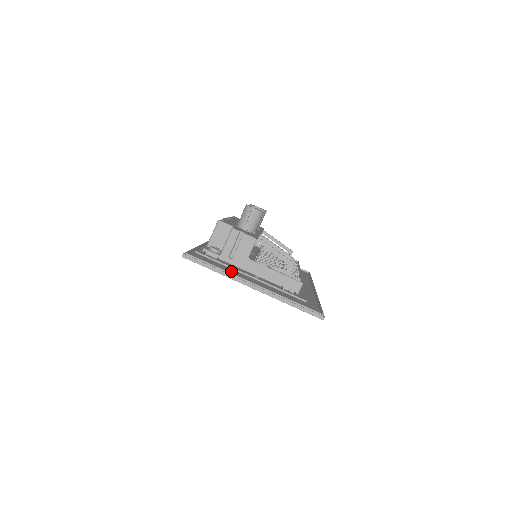
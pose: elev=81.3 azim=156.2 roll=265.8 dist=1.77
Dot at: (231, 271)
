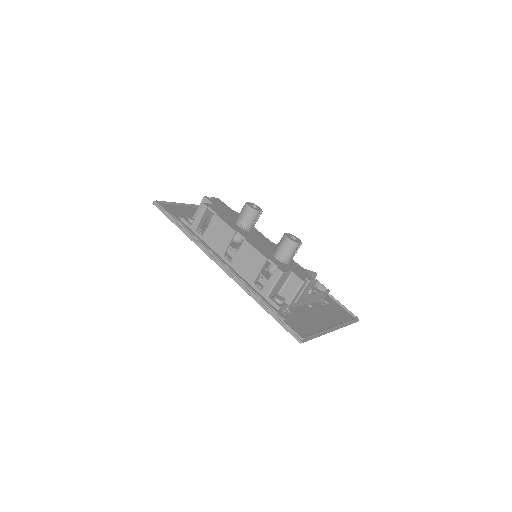
Dot at: (311, 321)
